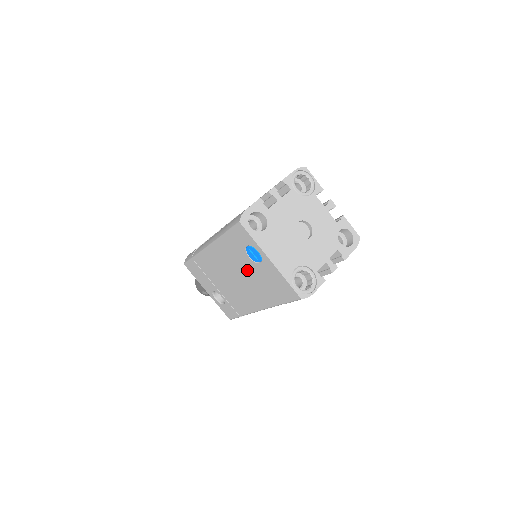
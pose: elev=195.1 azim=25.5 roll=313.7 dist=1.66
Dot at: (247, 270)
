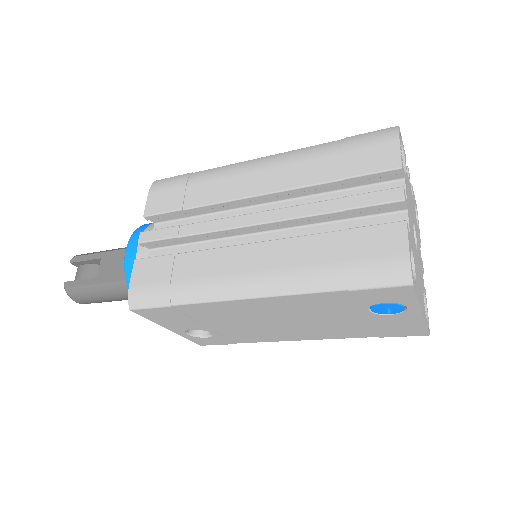
Dot at: (337, 318)
